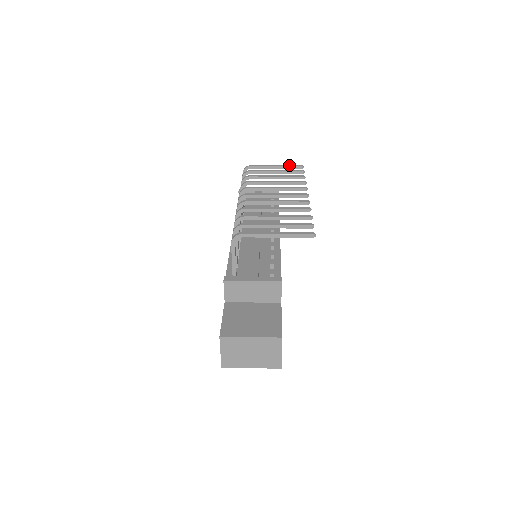
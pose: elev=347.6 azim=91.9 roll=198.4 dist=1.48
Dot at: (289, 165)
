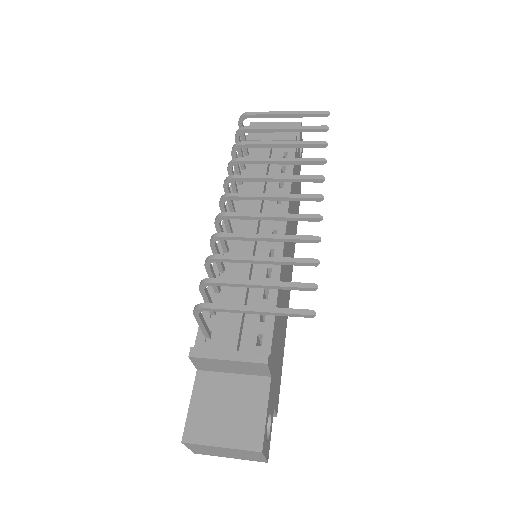
Dot at: (307, 111)
